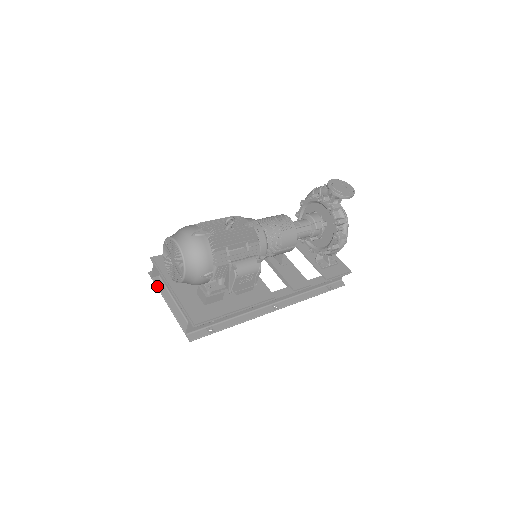
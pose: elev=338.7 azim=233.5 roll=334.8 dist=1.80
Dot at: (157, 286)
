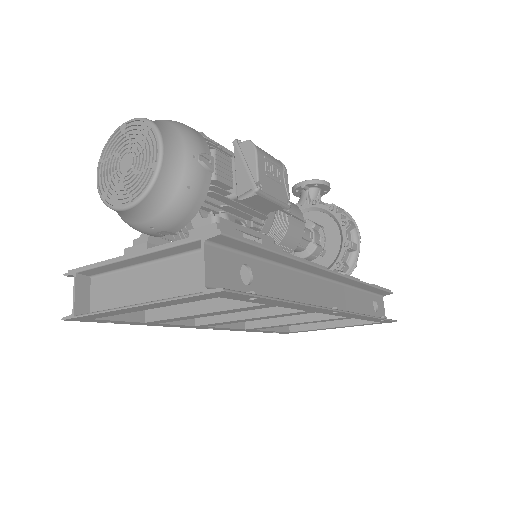
Dot at: (92, 312)
